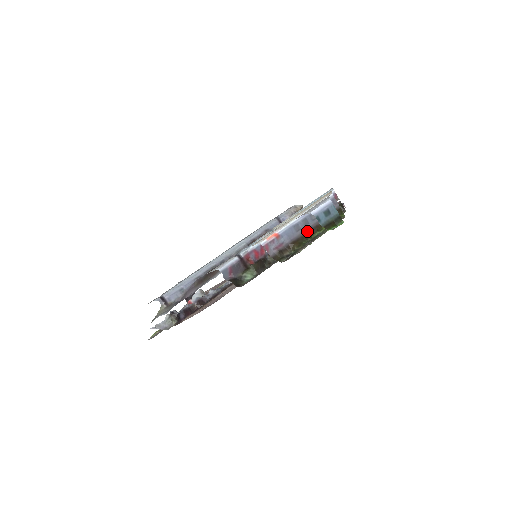
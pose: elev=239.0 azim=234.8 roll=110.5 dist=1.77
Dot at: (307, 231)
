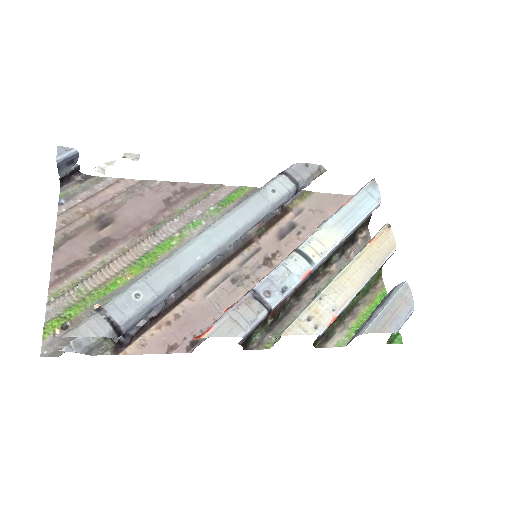
Dot at: occluded
